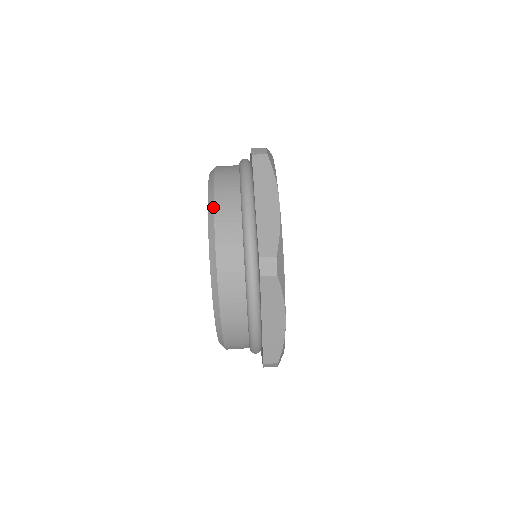
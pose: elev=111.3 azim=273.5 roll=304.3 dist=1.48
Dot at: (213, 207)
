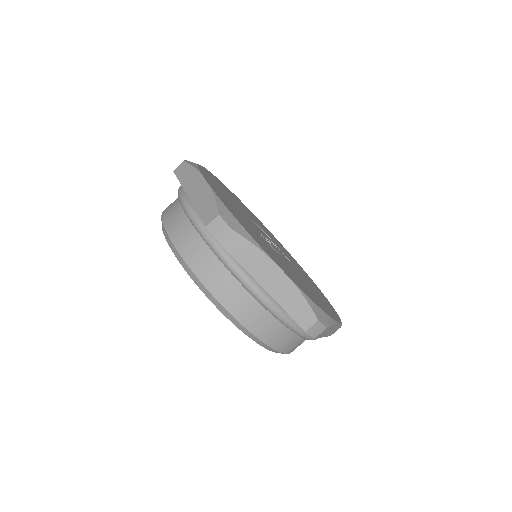
Dot at: (225, 310)
